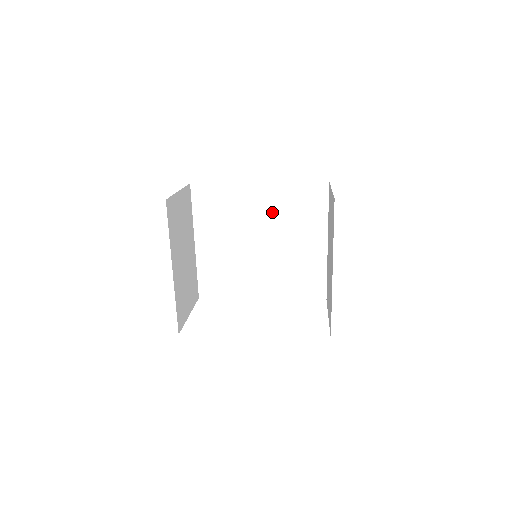
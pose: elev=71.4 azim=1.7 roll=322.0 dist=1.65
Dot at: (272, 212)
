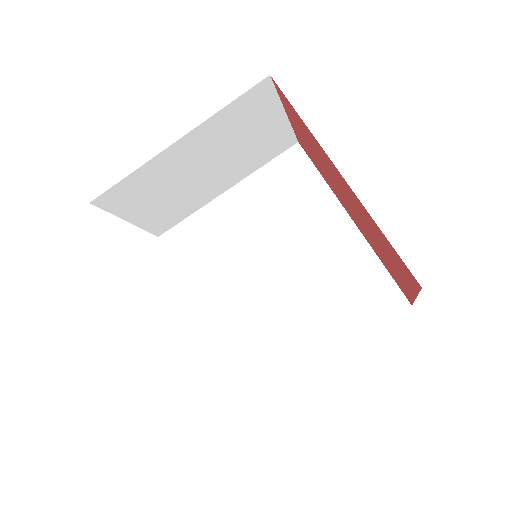
Dot at: (323, 258)
